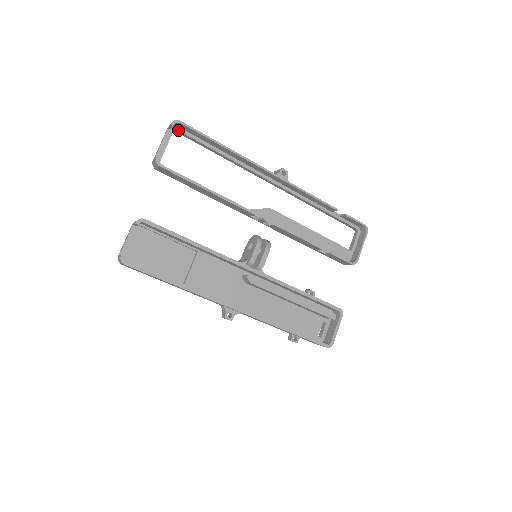
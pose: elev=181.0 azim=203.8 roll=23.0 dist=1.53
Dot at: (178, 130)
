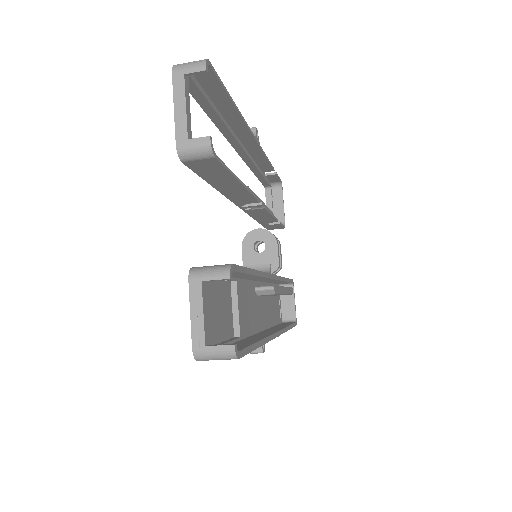
Dot at: (190, 77)
